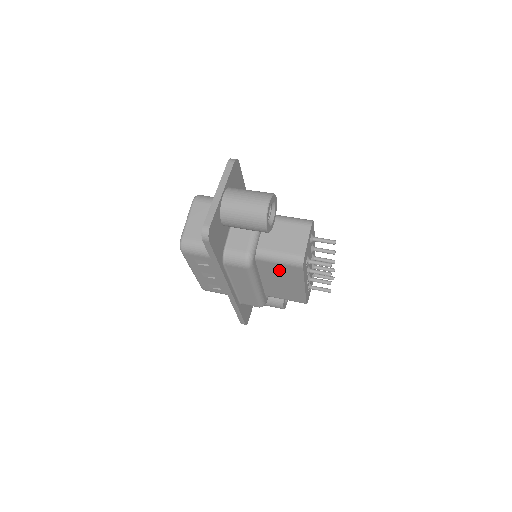
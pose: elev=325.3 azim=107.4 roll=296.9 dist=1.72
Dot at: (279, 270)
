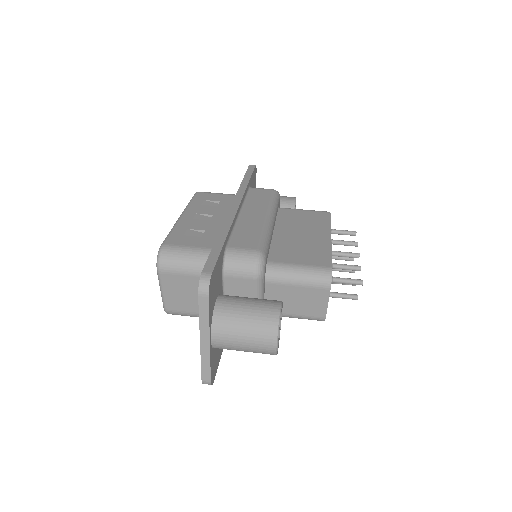
Dot at: occluded
